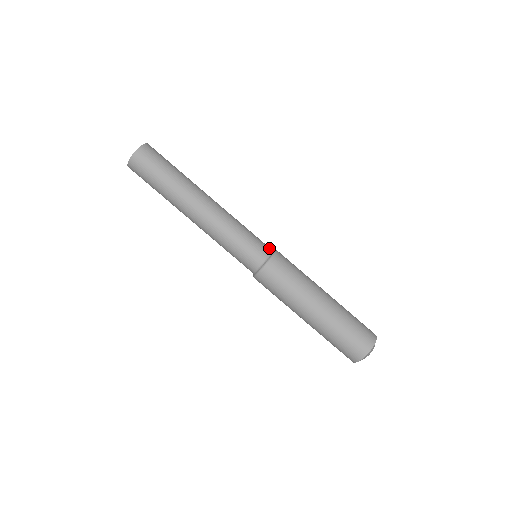
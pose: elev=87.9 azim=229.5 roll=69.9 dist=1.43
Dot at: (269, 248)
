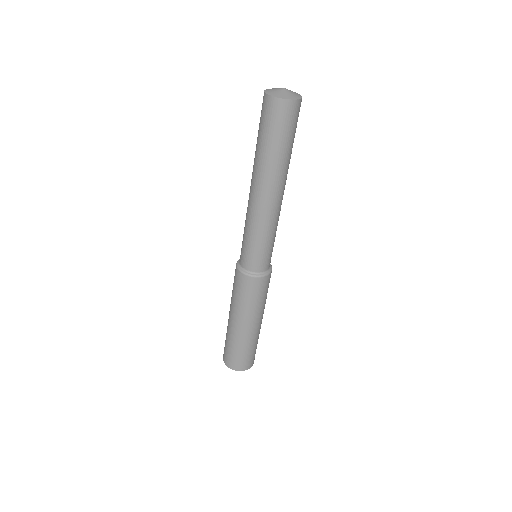
Dot at: (266, 268)
